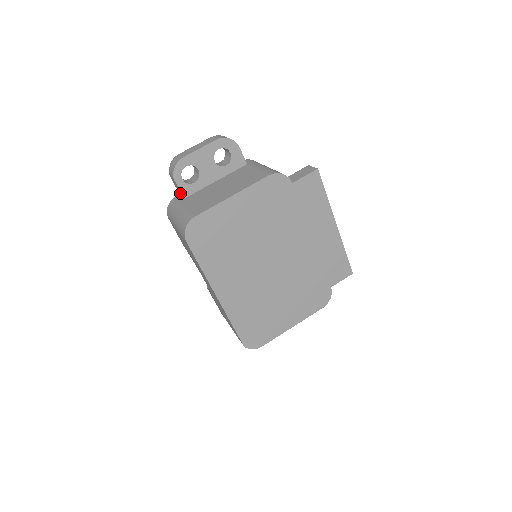
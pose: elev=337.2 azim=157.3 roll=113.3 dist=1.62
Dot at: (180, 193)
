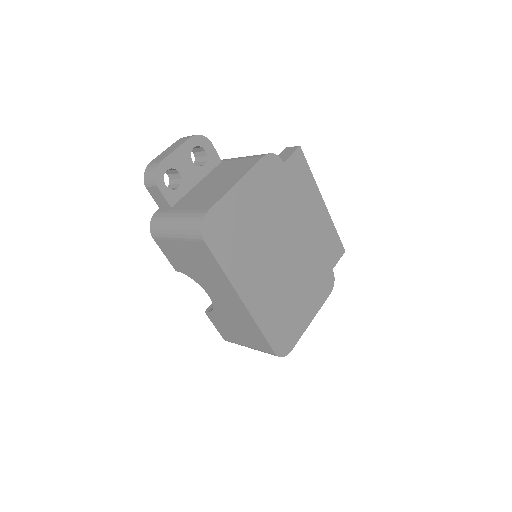
Dot at: (163, 204)
